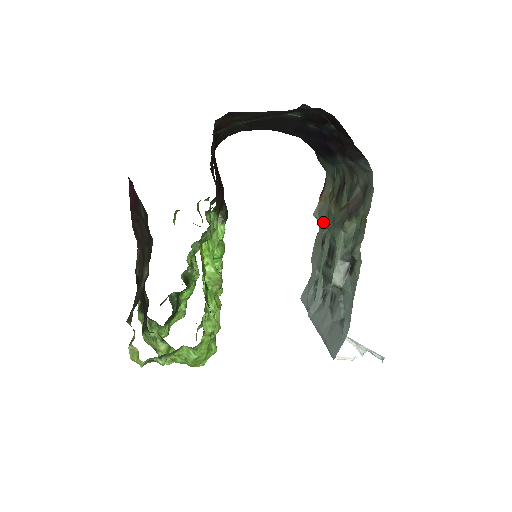
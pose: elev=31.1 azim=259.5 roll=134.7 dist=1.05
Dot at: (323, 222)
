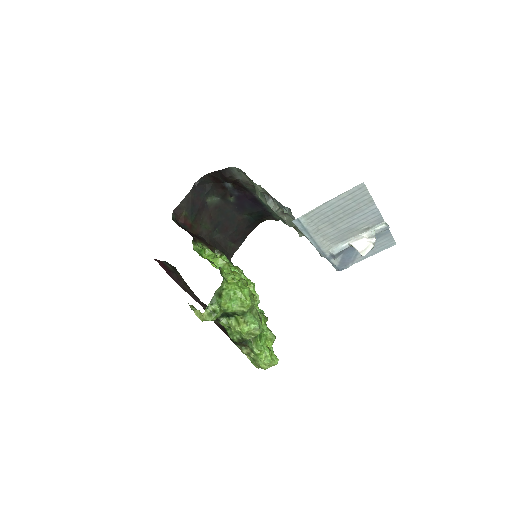
Dot at: (296, 228)
